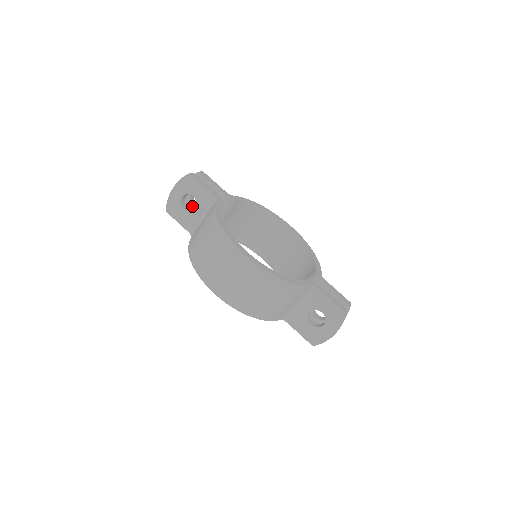
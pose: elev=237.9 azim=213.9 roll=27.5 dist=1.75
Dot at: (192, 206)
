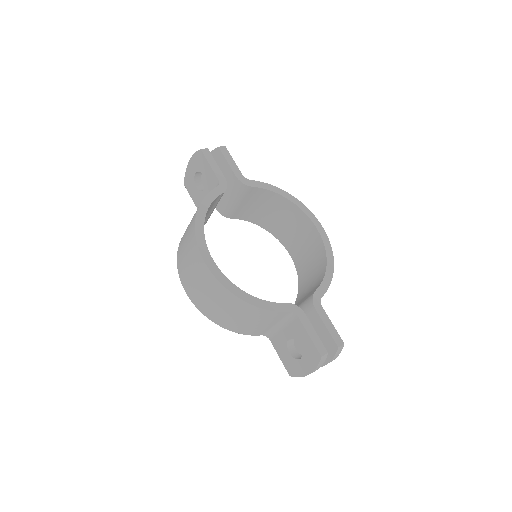
Dot at: occluded
